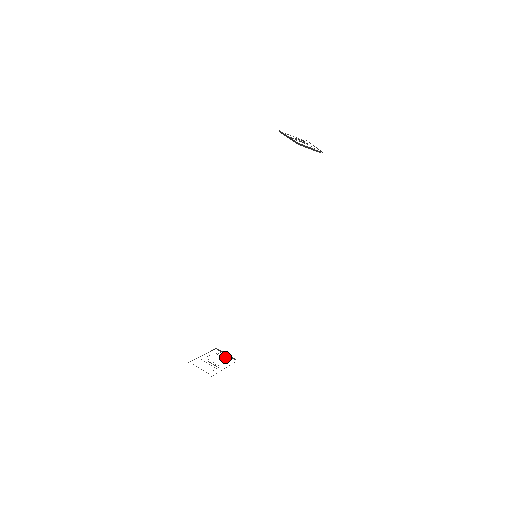
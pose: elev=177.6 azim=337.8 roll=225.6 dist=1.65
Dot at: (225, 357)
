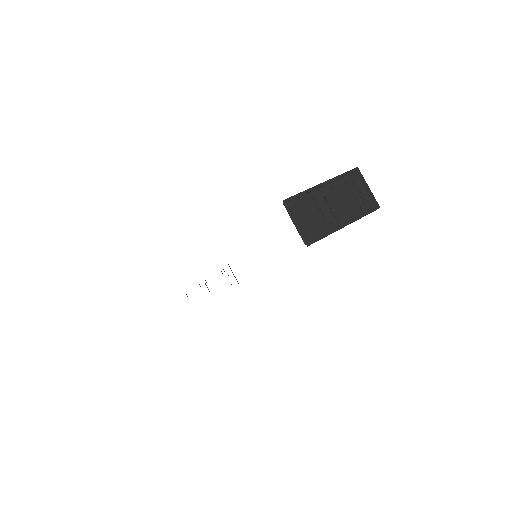
Dot at: occluded
